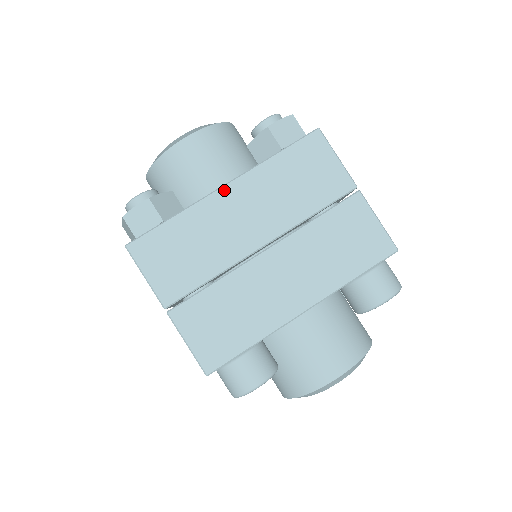
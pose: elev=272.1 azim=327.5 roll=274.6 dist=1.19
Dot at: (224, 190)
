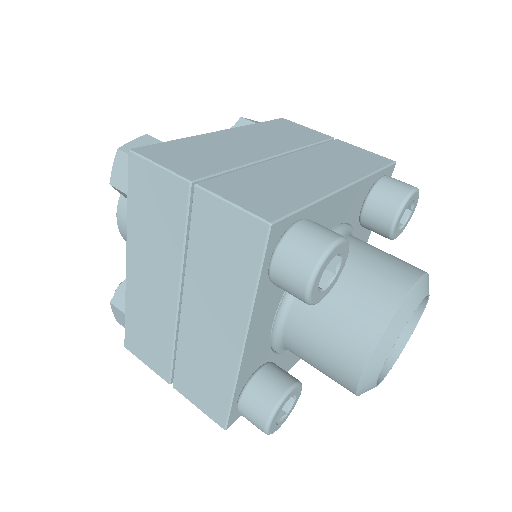
Dot at: (221, 132)
